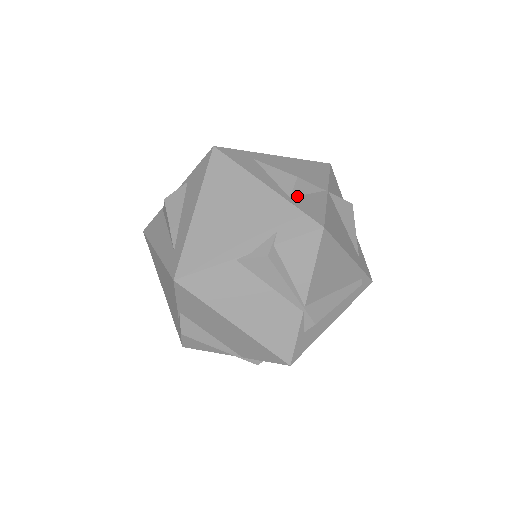
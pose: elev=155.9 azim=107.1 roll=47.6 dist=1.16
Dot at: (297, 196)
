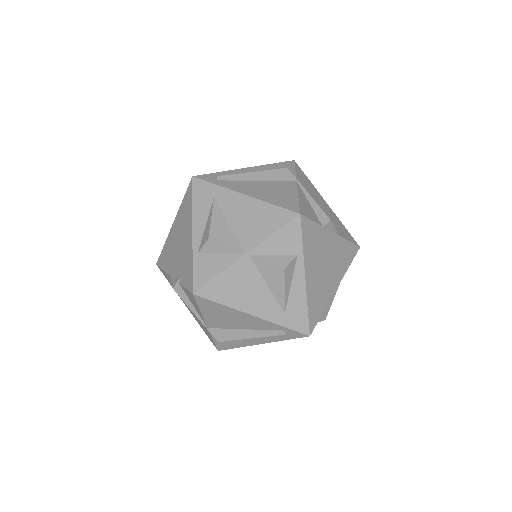
Dot at: (206, 253)
